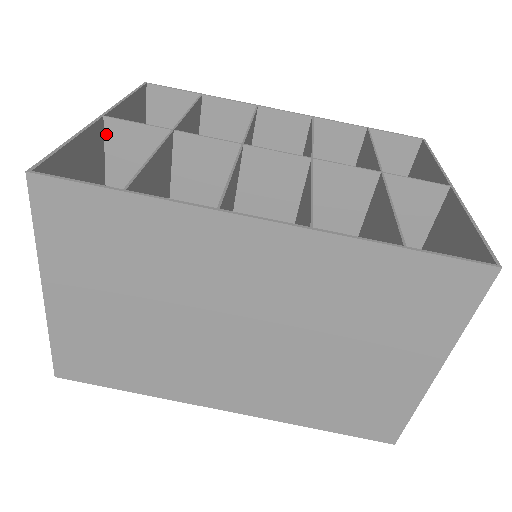
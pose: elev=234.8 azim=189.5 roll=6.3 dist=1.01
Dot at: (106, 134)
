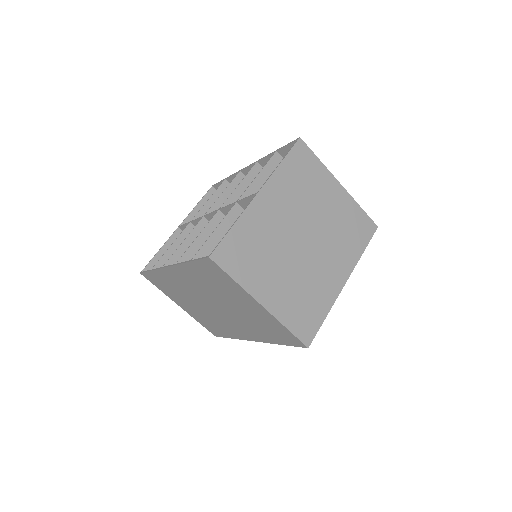
Dot at: occluded
